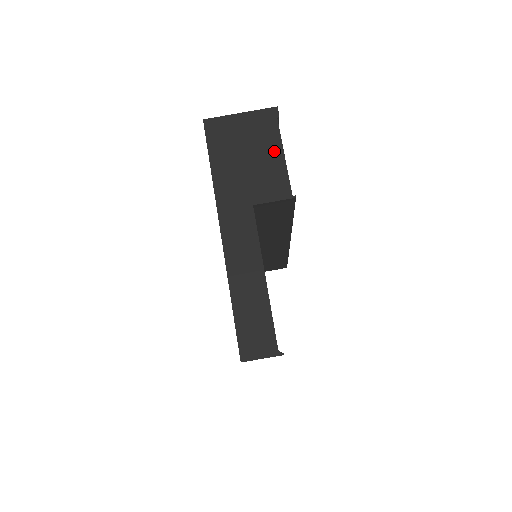
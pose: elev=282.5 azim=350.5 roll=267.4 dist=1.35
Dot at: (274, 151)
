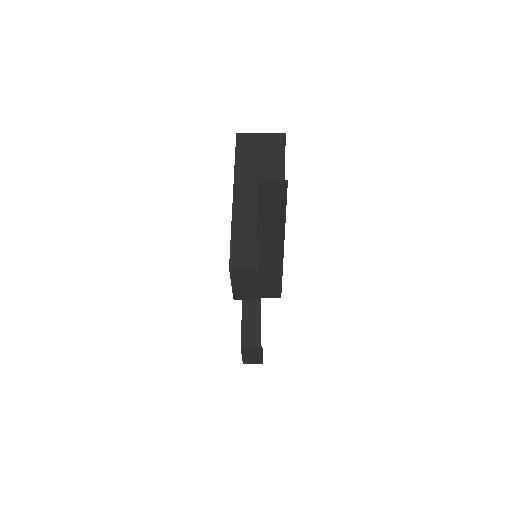
Dot at: (278, 155)
